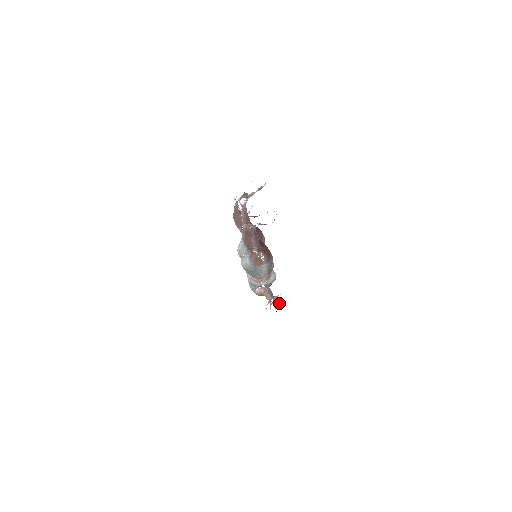
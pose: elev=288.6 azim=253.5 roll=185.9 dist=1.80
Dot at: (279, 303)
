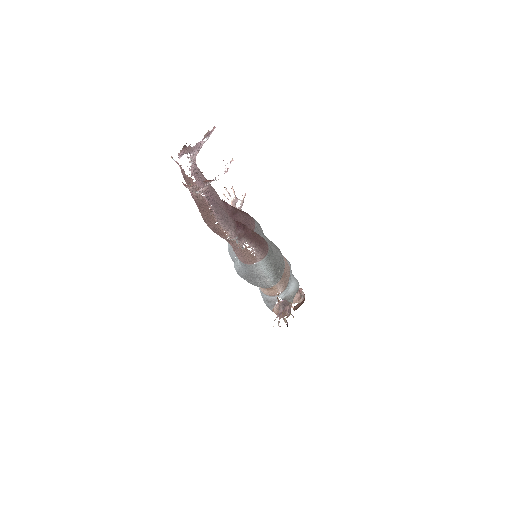
Dot at: (290, 314)
